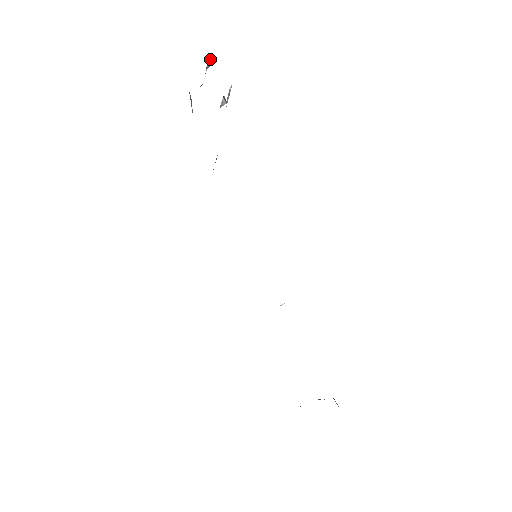
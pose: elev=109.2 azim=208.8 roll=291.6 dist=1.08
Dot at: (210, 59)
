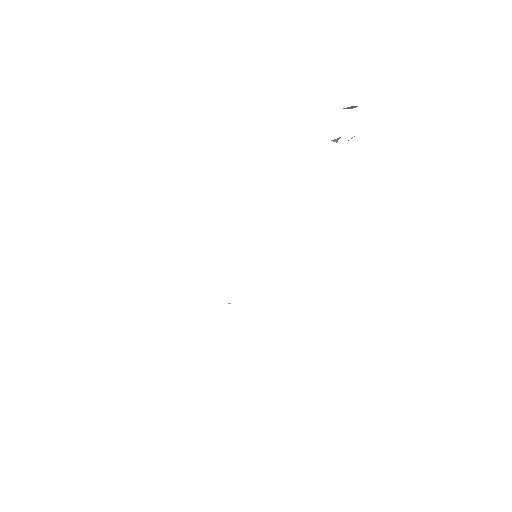
Dot at: (355, 106)
